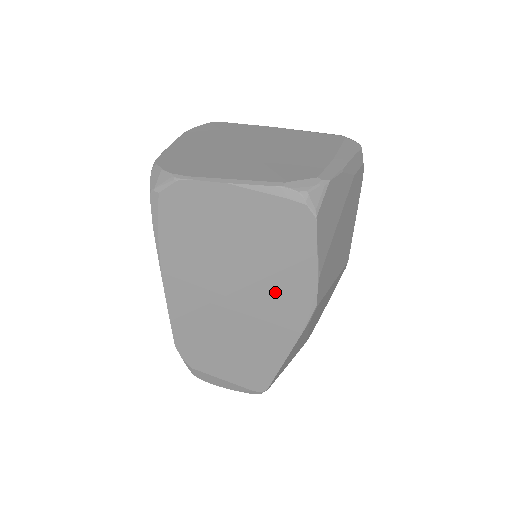
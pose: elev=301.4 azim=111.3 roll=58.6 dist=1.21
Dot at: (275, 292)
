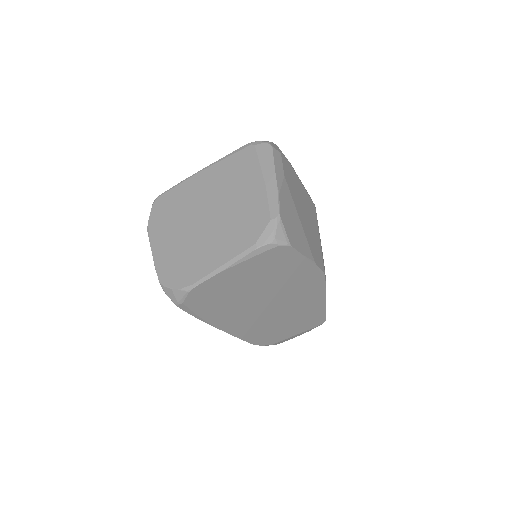
Dot at: (294, 287)
